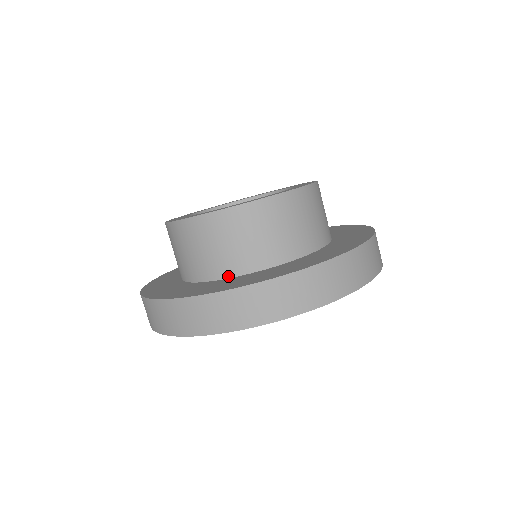
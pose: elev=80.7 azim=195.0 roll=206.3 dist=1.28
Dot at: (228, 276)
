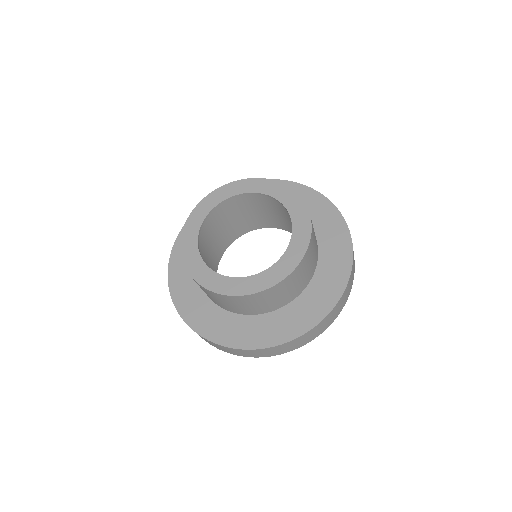
Dot at: occluded
